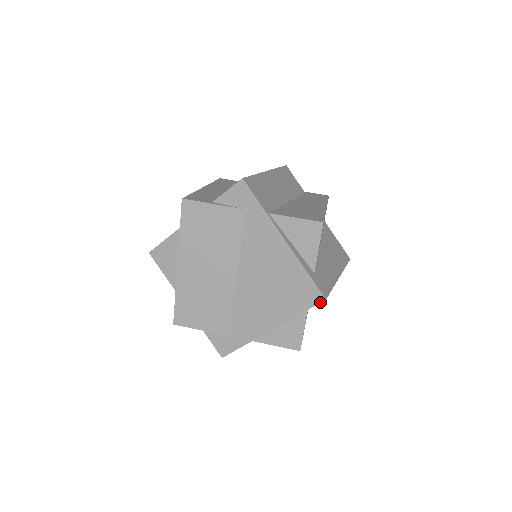
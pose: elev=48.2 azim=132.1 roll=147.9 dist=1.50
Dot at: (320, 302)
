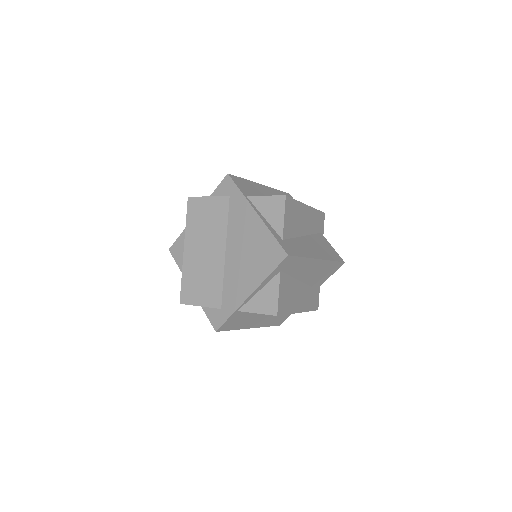
Dot at: (284, 259)
